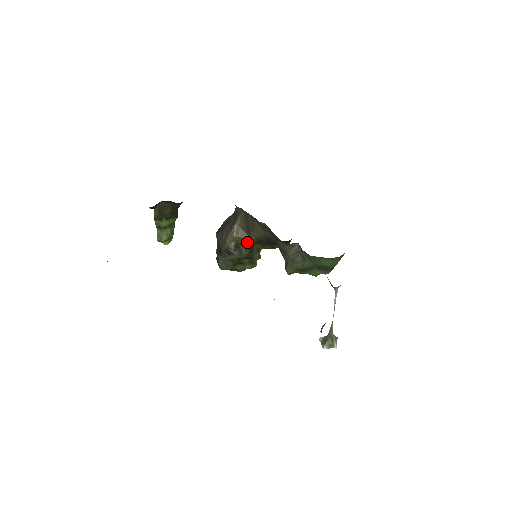
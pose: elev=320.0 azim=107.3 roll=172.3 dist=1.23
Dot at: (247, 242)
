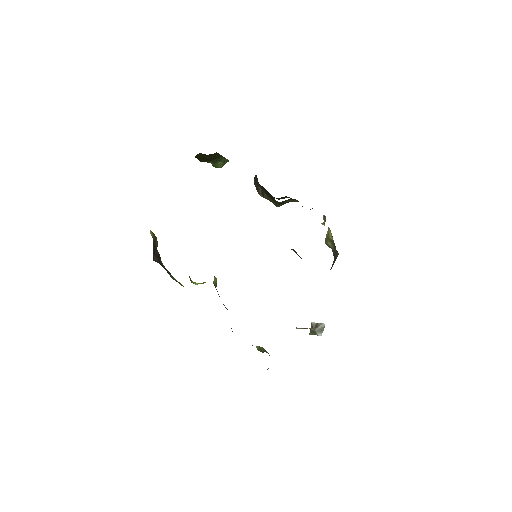
Dot at: occluded
